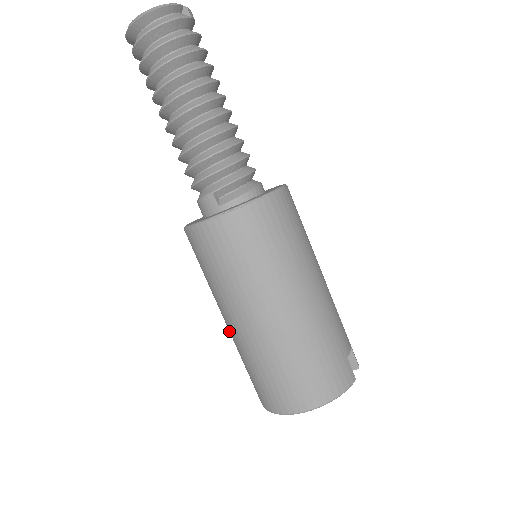
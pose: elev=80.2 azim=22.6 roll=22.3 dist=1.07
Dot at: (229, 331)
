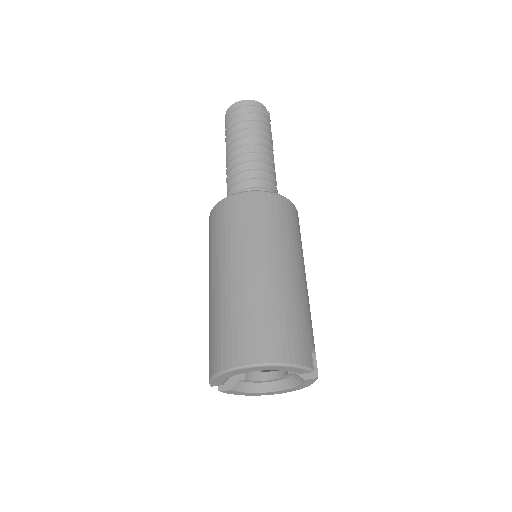
Dot at: (210, 298)
